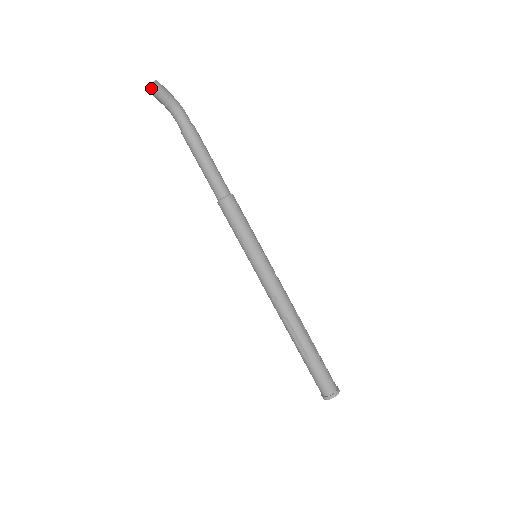
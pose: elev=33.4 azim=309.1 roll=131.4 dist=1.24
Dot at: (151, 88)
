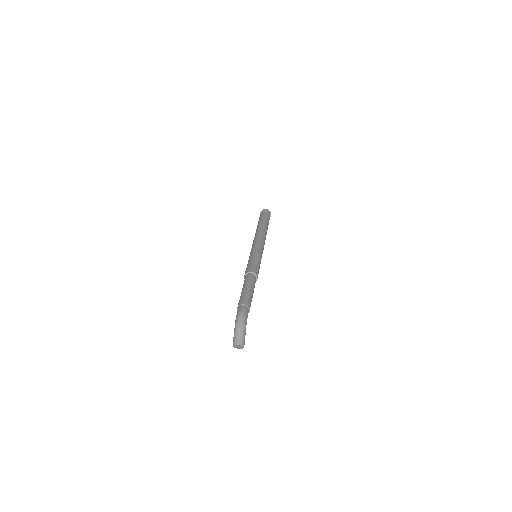
Dot at: occluded
